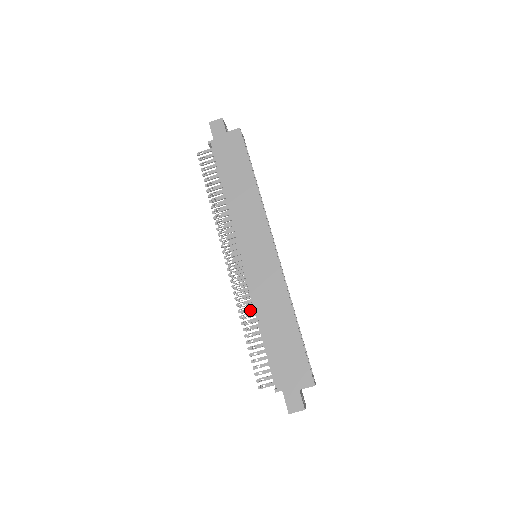
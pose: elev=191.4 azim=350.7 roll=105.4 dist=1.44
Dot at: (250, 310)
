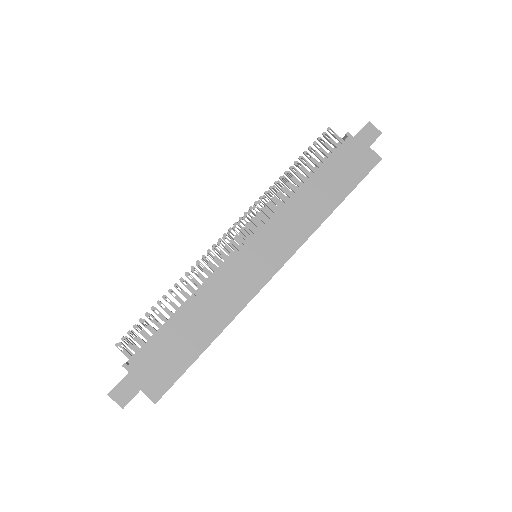
Dot at: occluded
